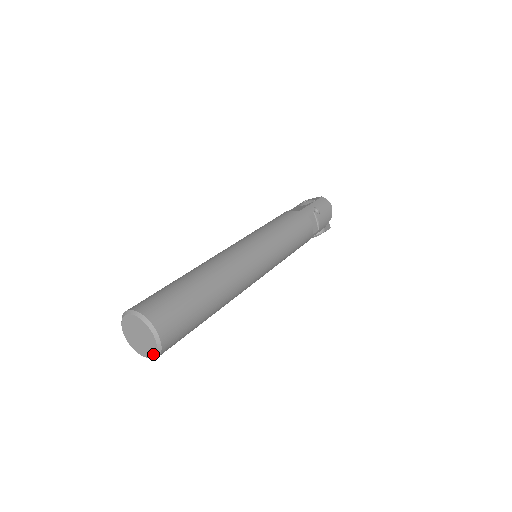
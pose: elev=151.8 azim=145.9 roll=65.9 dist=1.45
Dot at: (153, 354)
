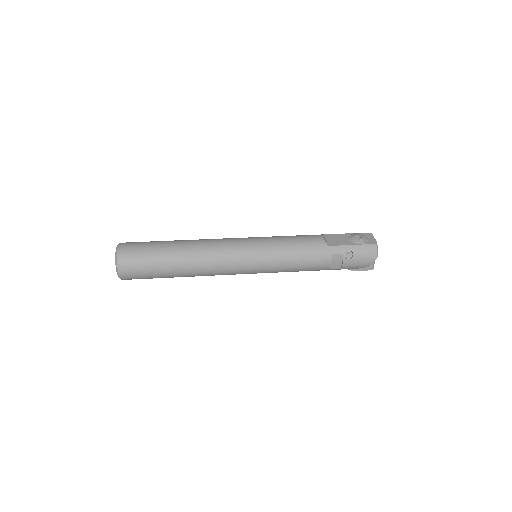
Dot at: occluded
